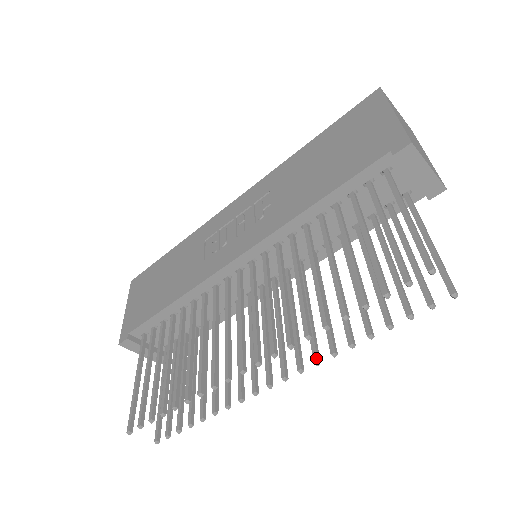
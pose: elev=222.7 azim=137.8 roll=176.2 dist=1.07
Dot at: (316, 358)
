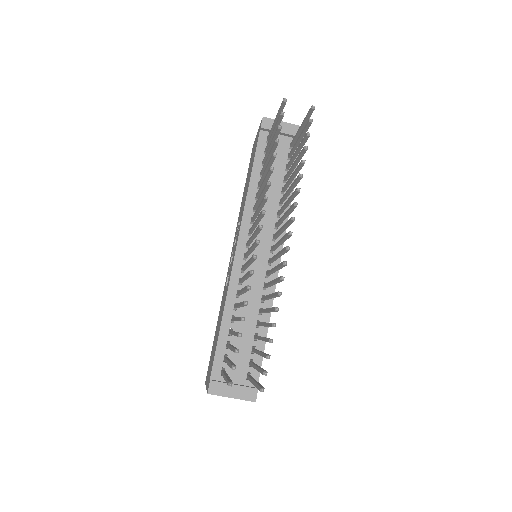
Dot at: (293, 203)
